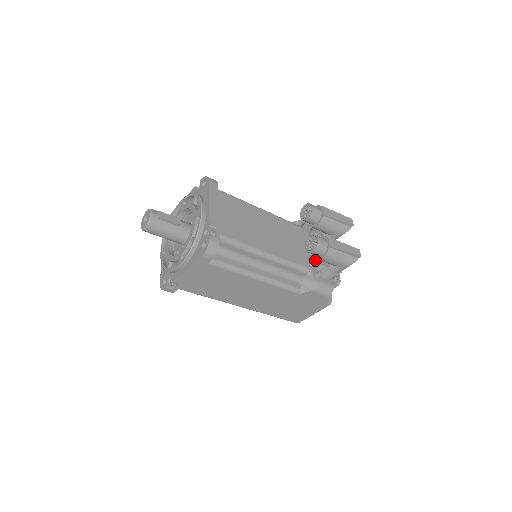
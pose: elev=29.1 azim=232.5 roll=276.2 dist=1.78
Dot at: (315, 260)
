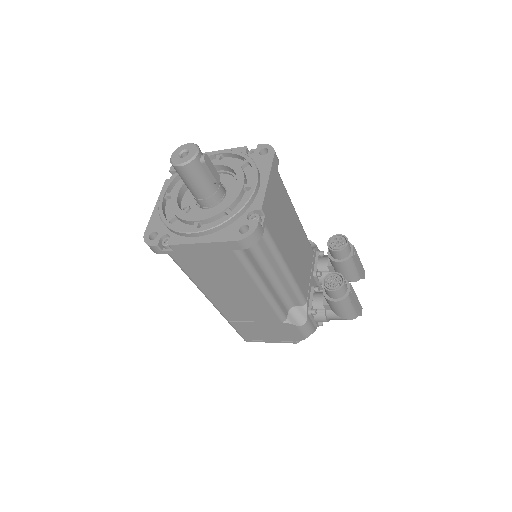
Dot at: (314, 294)
